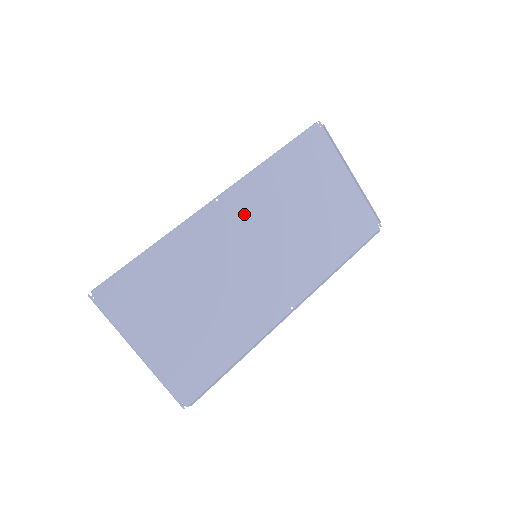
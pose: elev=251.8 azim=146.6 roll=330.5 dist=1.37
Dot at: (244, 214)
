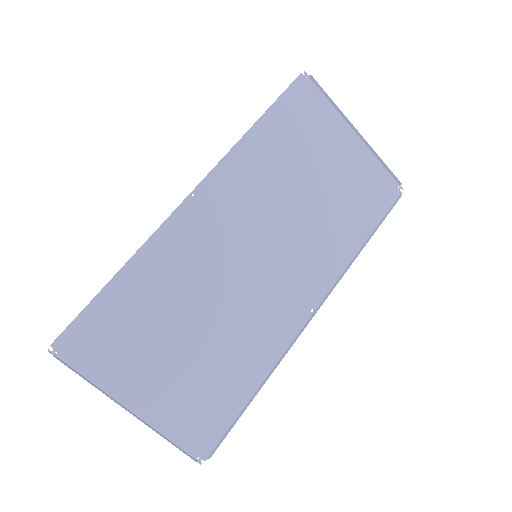
Dot at: (231, 206)
